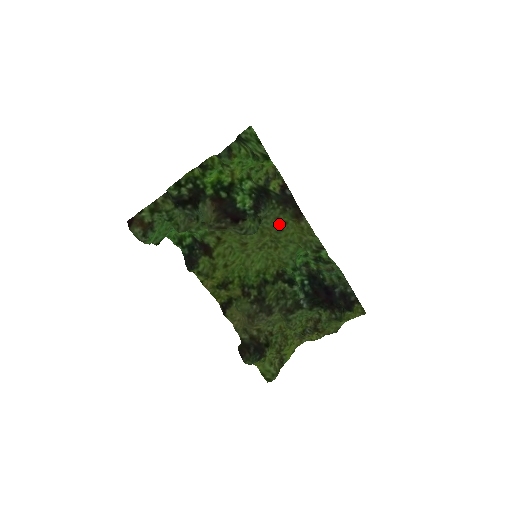
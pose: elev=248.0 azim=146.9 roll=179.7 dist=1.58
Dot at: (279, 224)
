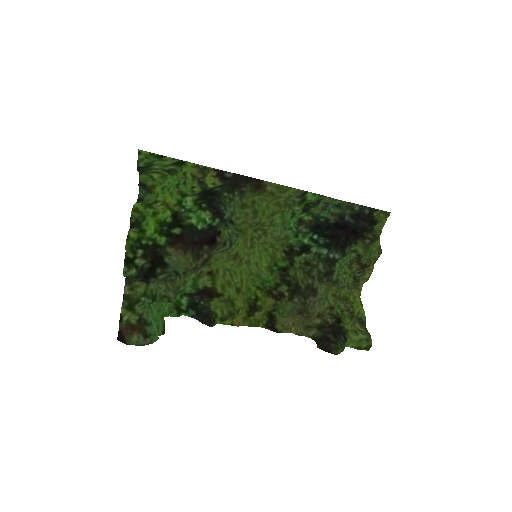
Dot at: (248, 209)
